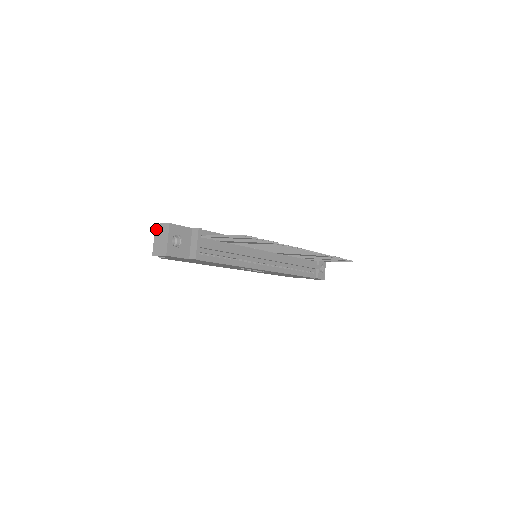
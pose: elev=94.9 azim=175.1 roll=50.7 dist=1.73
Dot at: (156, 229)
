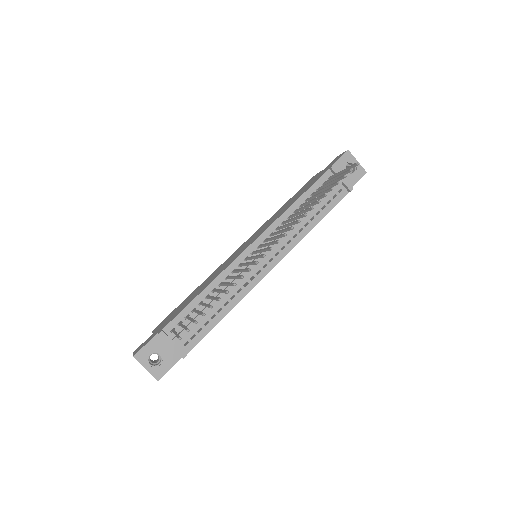
Dot at: occluded
